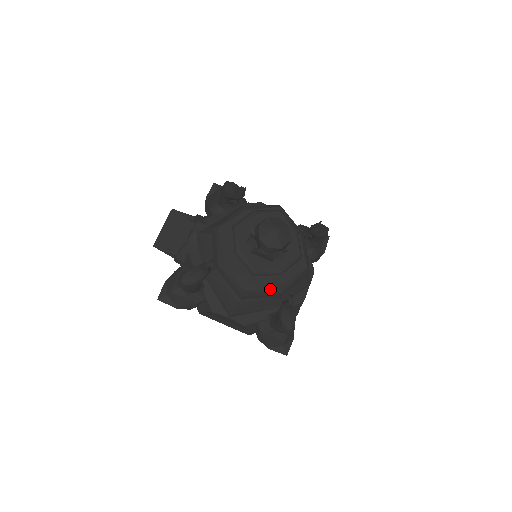
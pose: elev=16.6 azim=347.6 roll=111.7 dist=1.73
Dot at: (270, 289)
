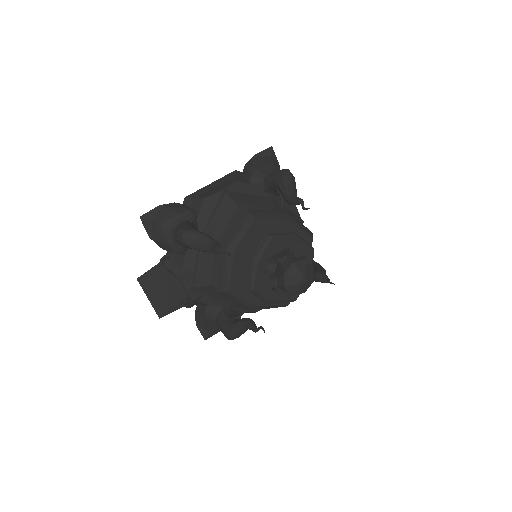
Dot at: occluded
